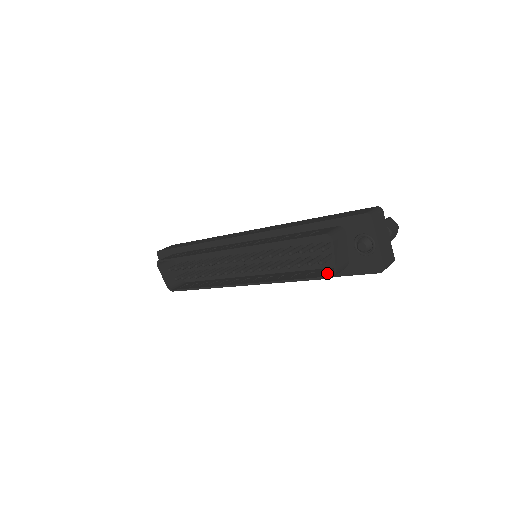
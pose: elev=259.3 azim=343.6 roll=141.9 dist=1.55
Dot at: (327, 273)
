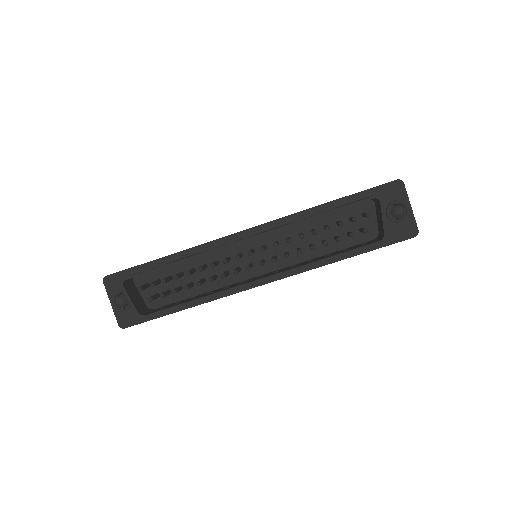
Dot at: (369, 243)
